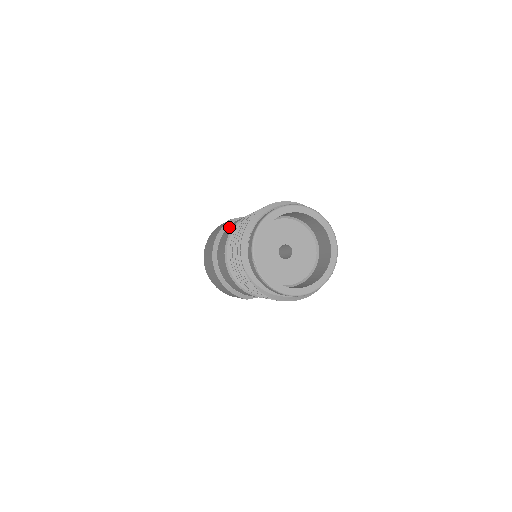
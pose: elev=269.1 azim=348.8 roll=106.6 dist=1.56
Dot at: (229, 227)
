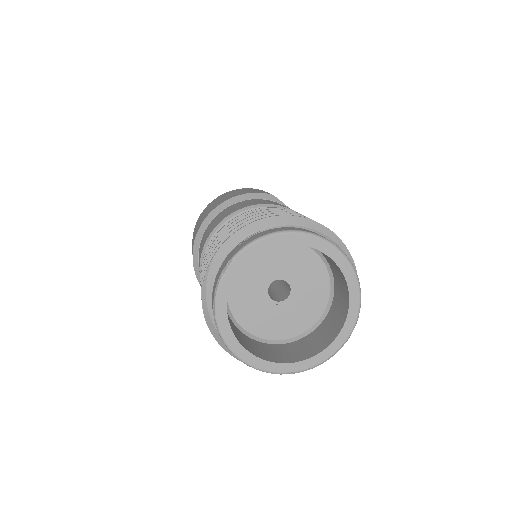
Dot at: (261, 200)
